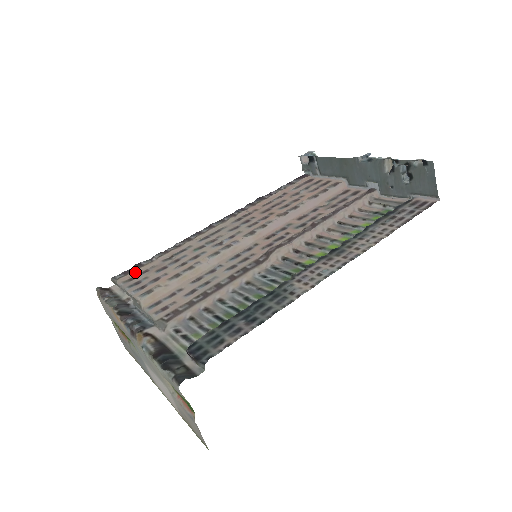
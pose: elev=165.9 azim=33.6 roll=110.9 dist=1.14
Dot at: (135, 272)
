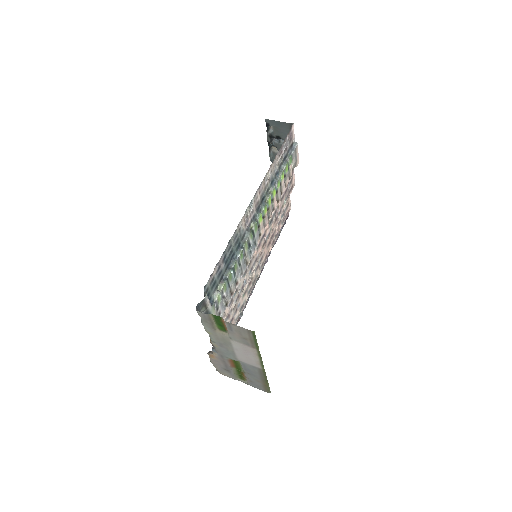
Dot at: occluded
